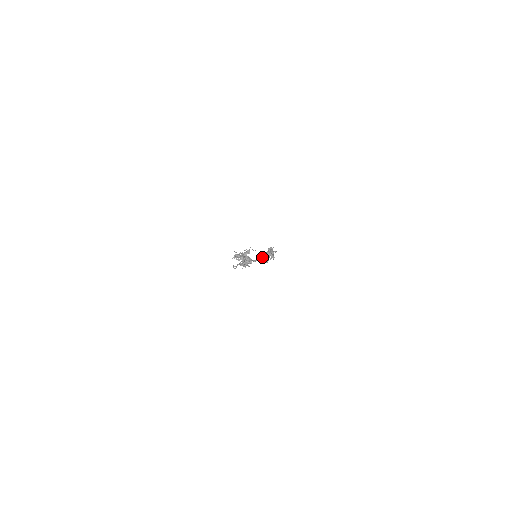
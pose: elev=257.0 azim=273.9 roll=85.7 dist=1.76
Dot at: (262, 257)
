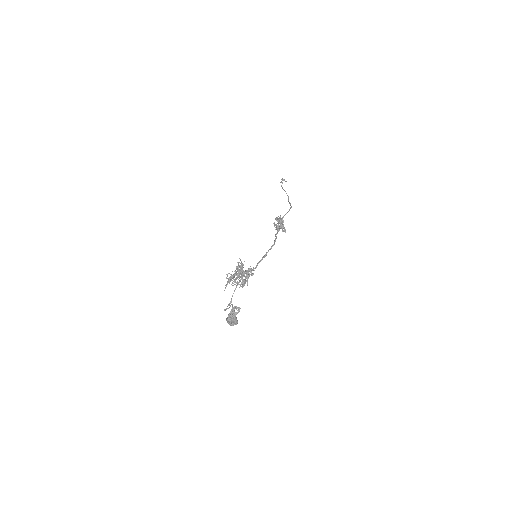
Dot at: (228, 323)
